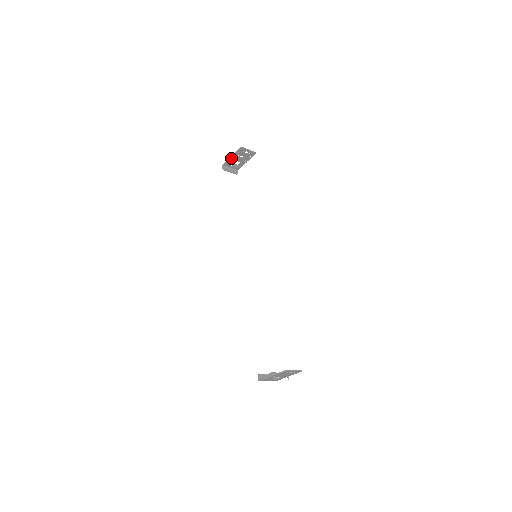
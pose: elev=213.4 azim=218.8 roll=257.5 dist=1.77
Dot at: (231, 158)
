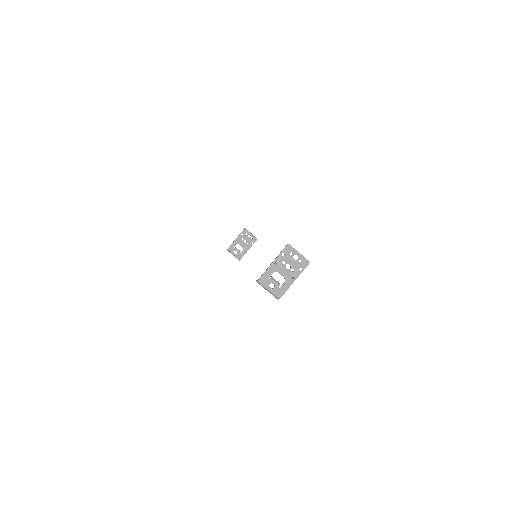
Dot at: (235, 241)
